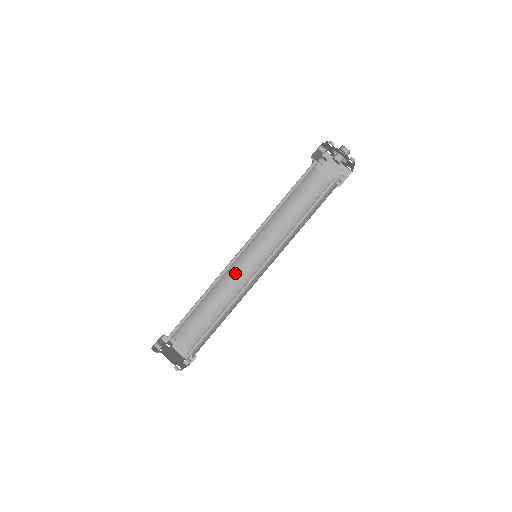
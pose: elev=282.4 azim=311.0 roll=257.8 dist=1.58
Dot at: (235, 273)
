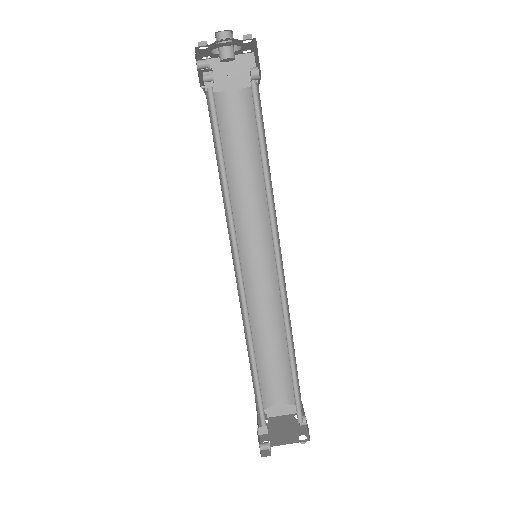
Dot at: (251, 291)
